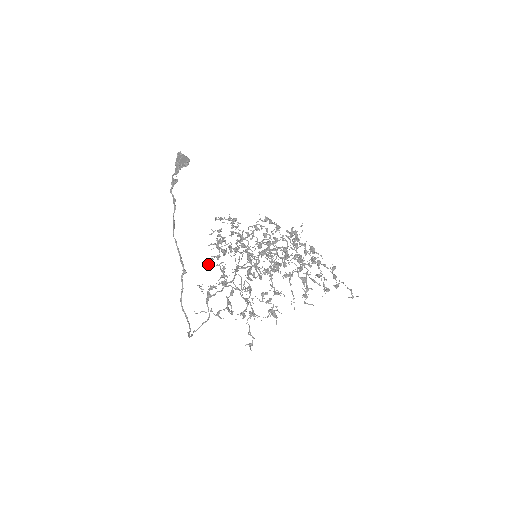
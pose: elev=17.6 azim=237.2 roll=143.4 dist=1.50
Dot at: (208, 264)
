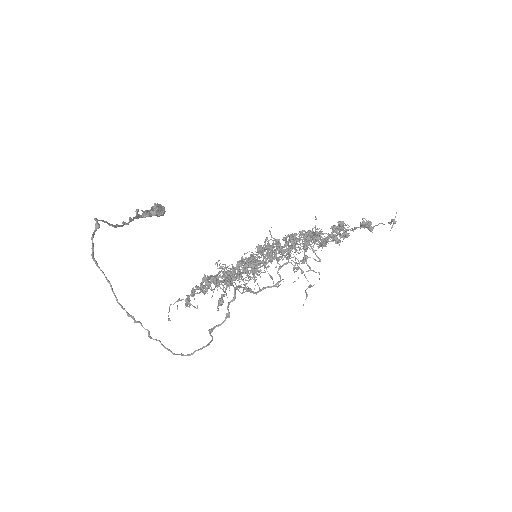
Dot at: occluded
